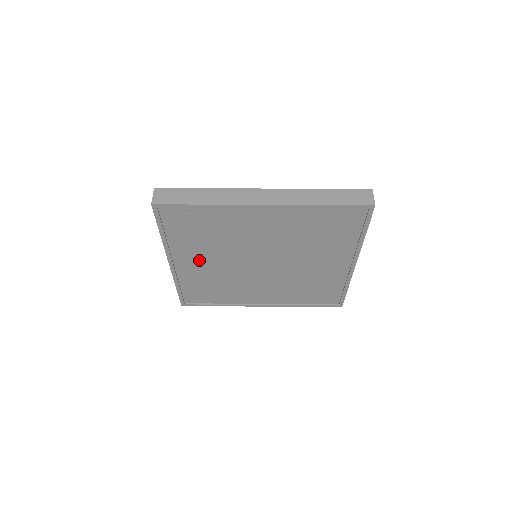
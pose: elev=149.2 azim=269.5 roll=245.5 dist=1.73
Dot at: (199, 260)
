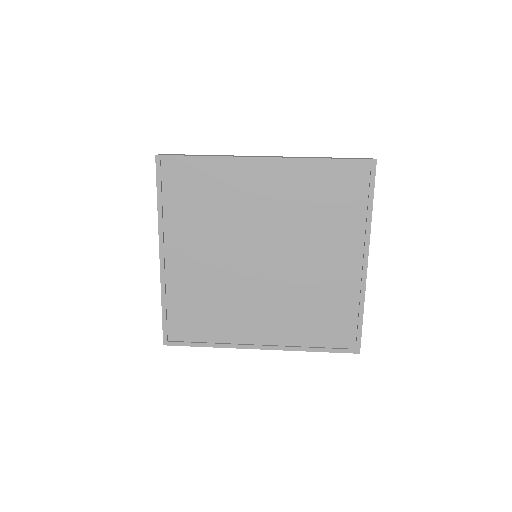
Dot at: (193, 254)
